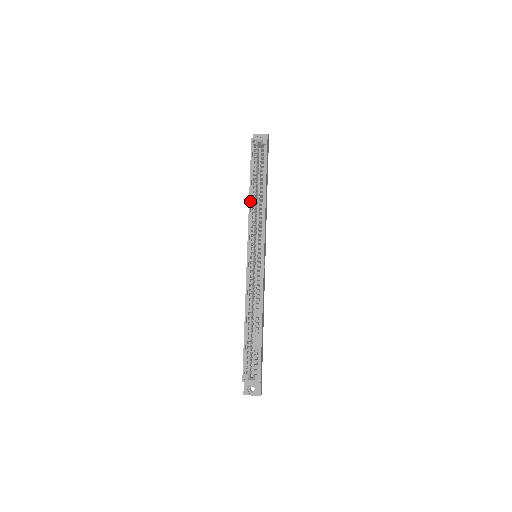
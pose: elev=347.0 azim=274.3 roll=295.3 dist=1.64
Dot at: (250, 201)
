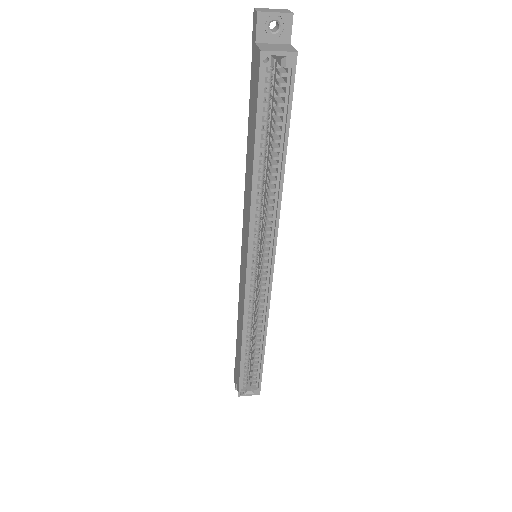
Dot at: (254, 191)
